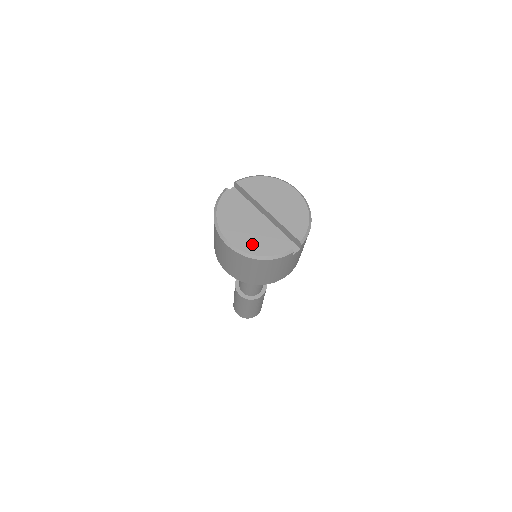
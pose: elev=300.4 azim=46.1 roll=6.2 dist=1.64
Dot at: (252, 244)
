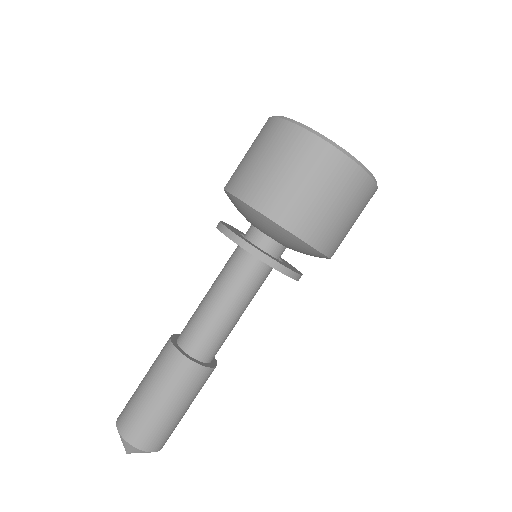
Dot at: occluded
